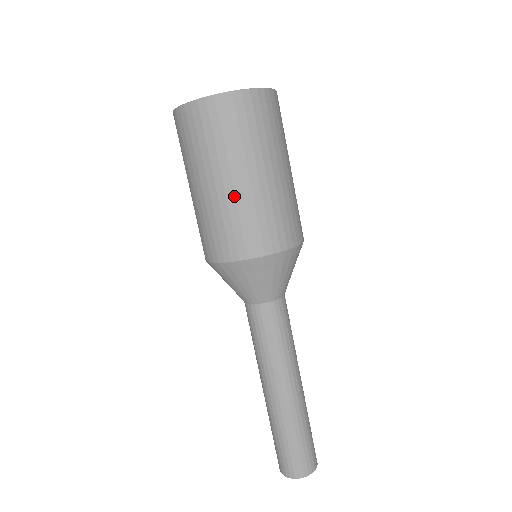
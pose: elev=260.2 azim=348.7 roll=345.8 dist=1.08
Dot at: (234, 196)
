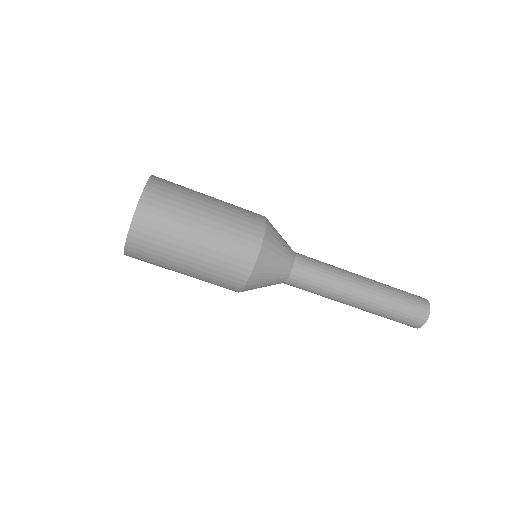
Dot at: (200, 266)
